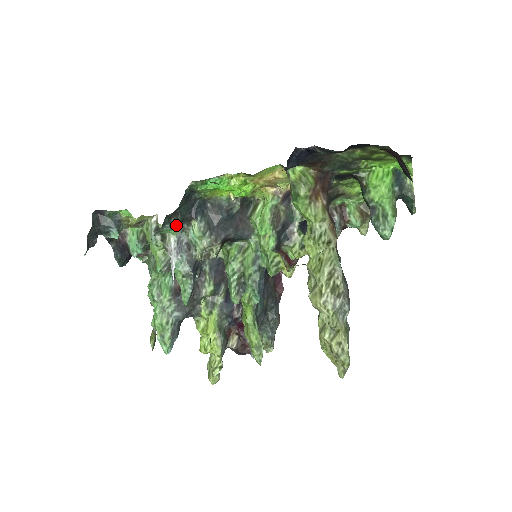
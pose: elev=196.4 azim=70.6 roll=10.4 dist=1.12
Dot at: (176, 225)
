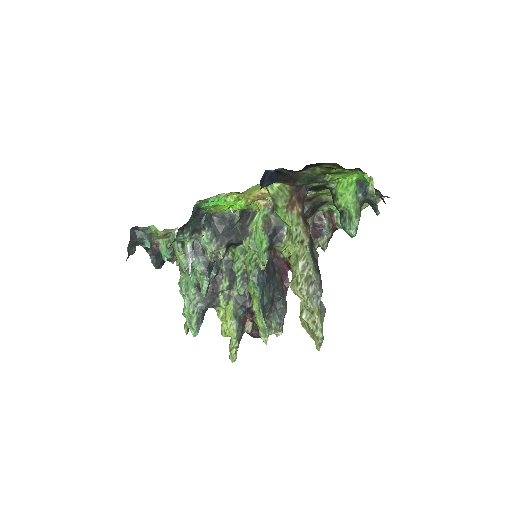
Dot at: (188, 235)
